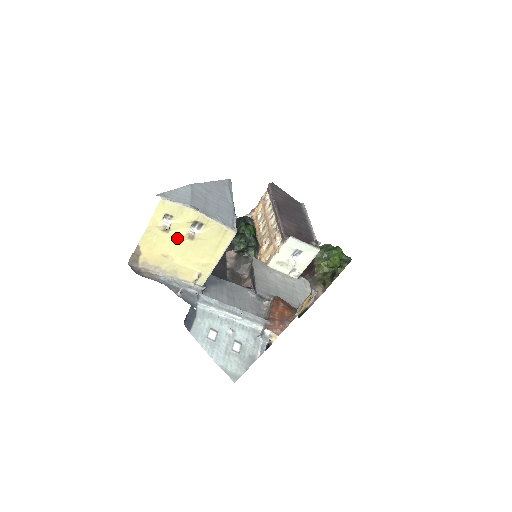
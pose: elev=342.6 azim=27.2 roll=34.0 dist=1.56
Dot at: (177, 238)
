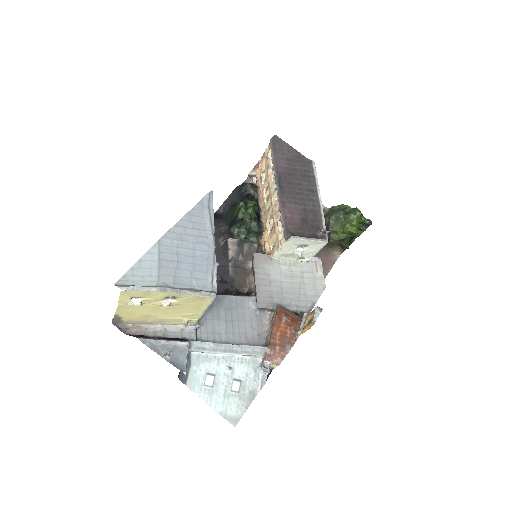
Dot at: (153, 307)
